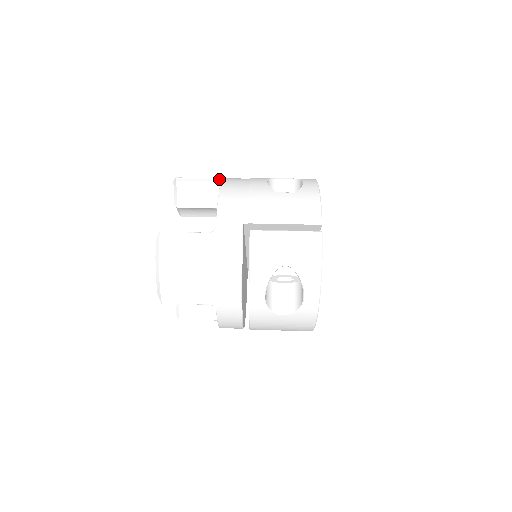
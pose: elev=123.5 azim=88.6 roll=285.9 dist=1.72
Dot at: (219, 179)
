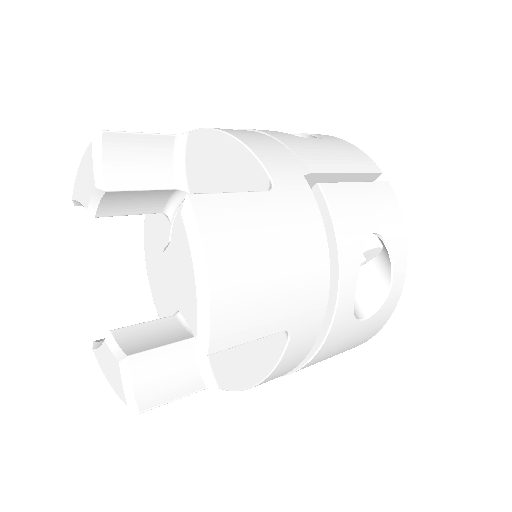
Dot at: (177, 135)
